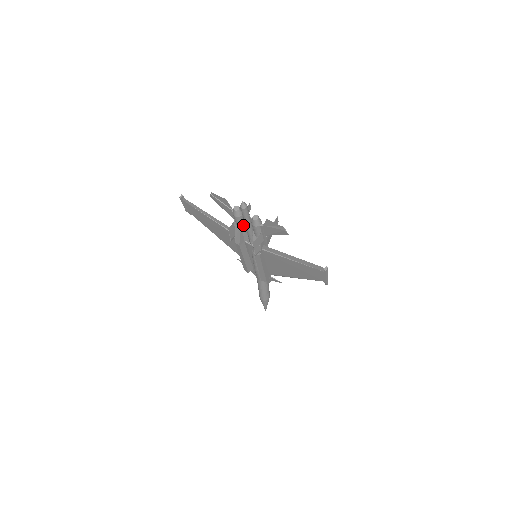
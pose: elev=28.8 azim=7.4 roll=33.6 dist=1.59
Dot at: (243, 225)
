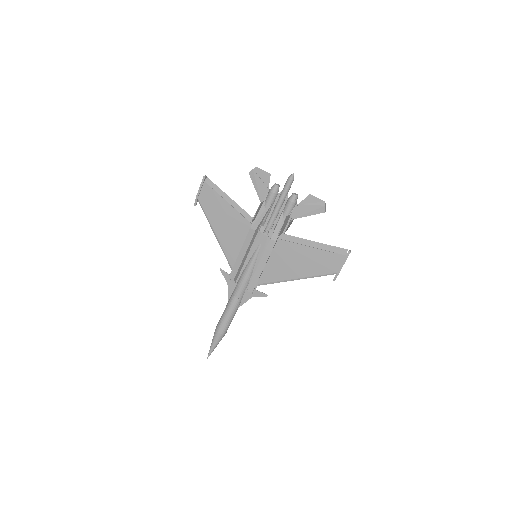
Dot at: (271, 207)
